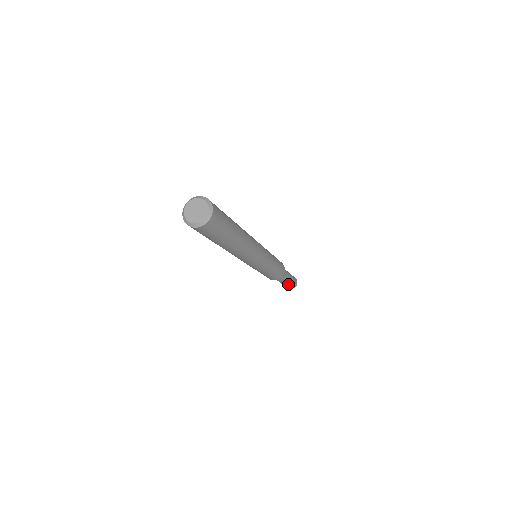
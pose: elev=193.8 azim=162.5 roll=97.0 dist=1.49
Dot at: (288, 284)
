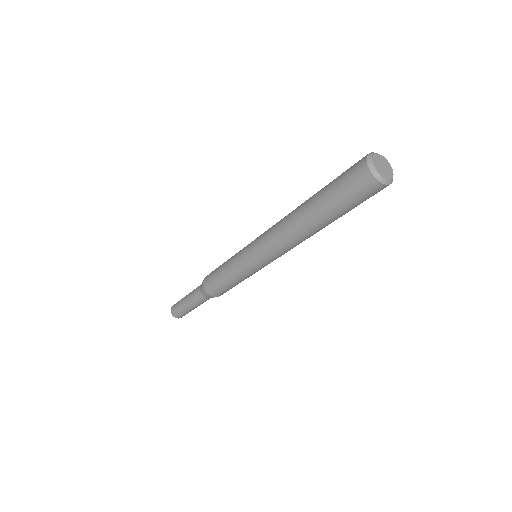
Dot at: (187, 309)
